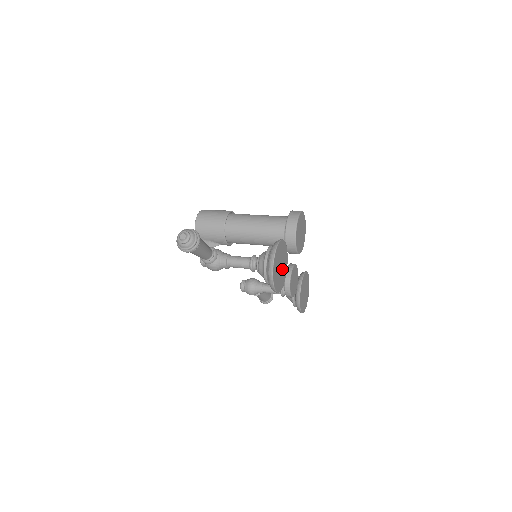
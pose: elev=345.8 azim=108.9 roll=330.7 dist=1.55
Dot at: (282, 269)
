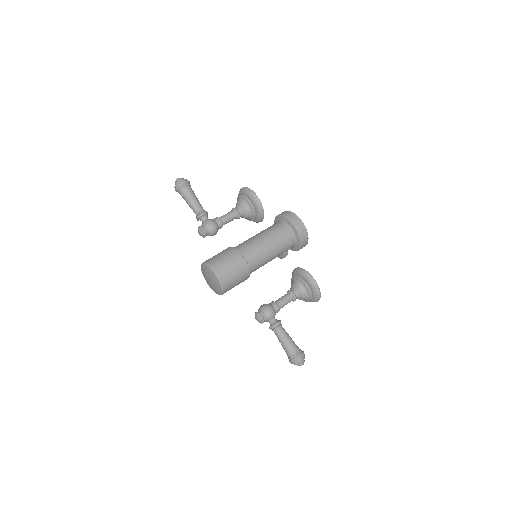
Dot at: occluded
